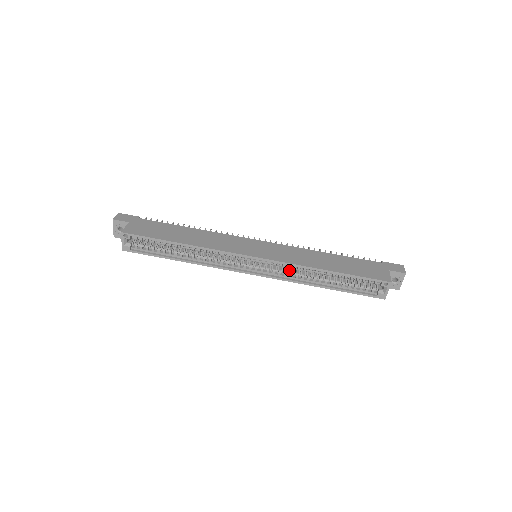
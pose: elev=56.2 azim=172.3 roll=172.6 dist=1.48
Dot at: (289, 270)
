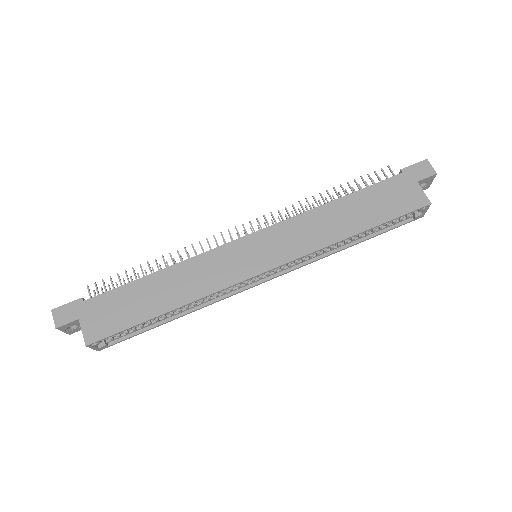
Dot at: occluded
